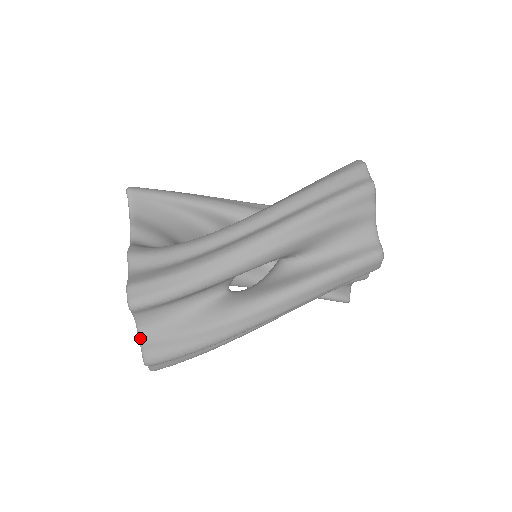
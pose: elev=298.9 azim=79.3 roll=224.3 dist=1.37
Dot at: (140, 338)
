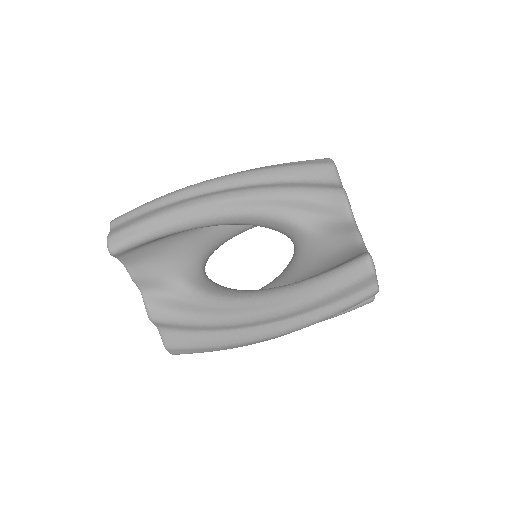
Dot at: occluded
